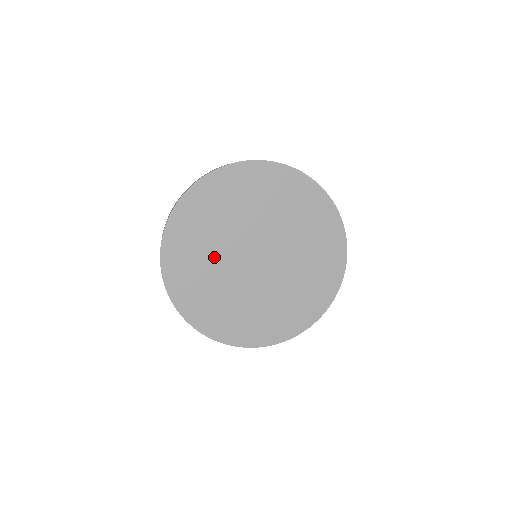
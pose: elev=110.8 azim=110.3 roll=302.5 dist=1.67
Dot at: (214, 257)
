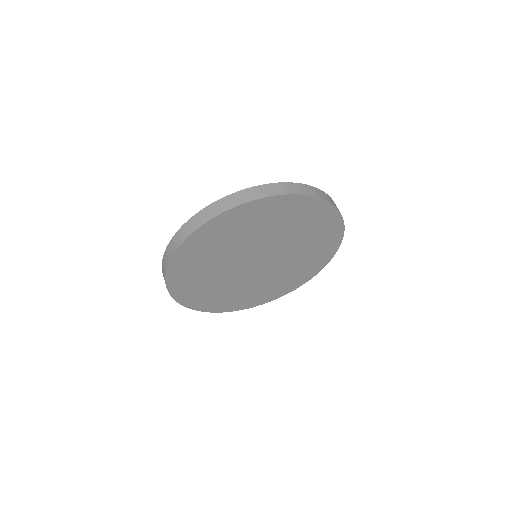
Dot at: (218, 277)
